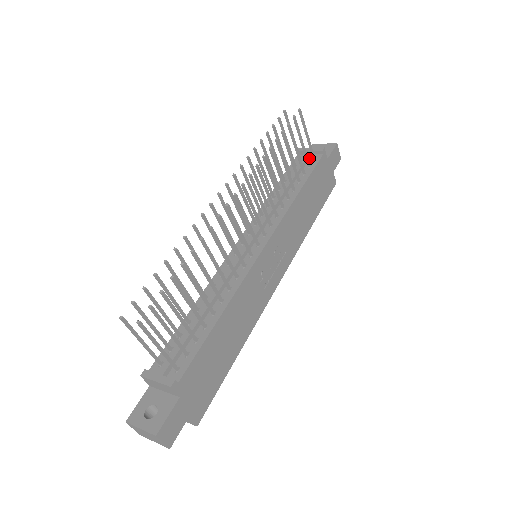
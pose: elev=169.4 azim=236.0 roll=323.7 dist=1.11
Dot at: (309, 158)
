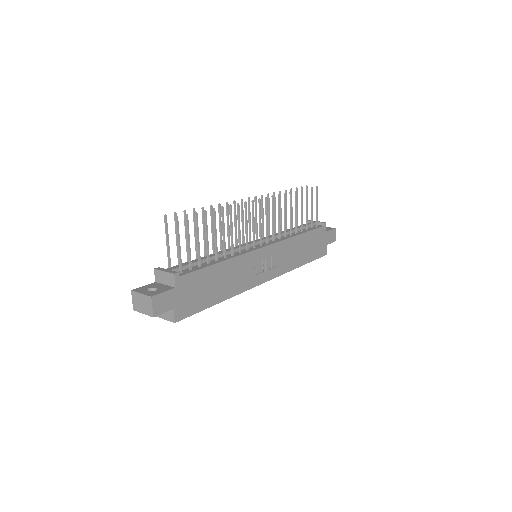
Dot at: (313, 225)
